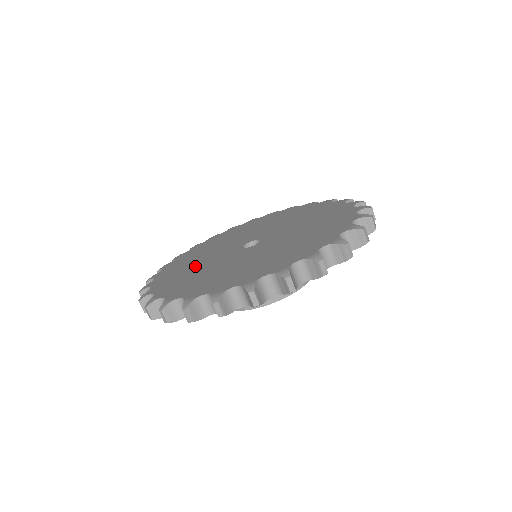
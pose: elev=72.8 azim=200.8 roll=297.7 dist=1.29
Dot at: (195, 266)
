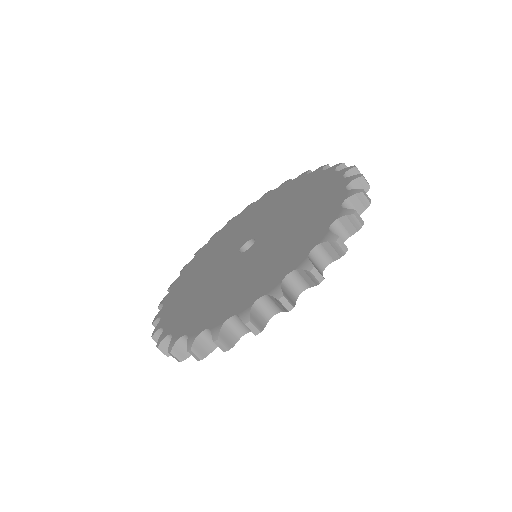
Dot at: (203, 268)
